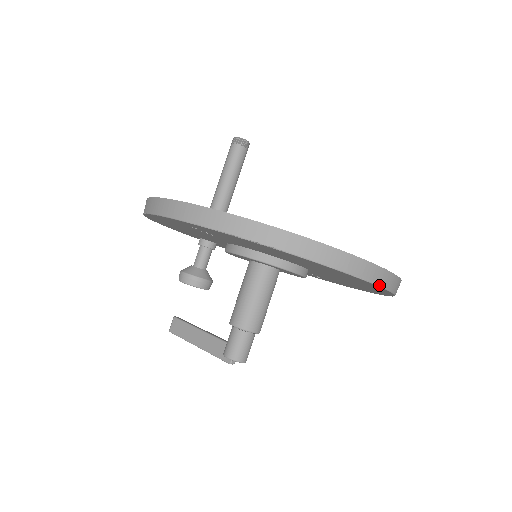
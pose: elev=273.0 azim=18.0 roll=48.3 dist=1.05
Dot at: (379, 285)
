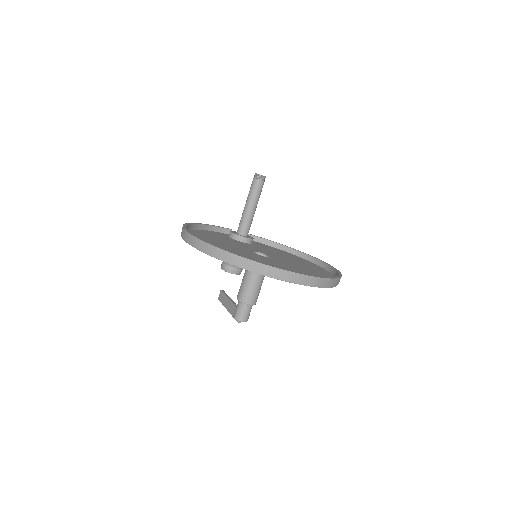
Dot at: (294, 283)
